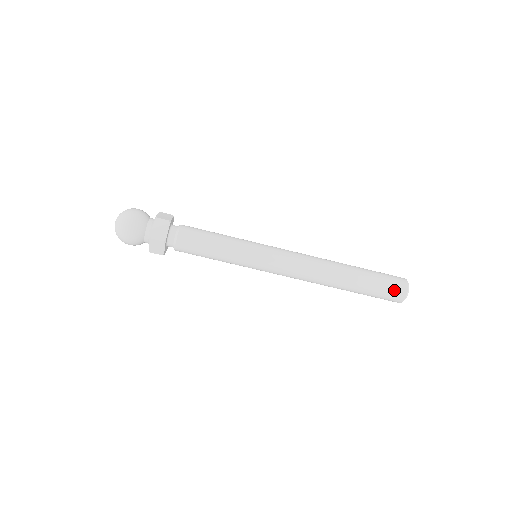
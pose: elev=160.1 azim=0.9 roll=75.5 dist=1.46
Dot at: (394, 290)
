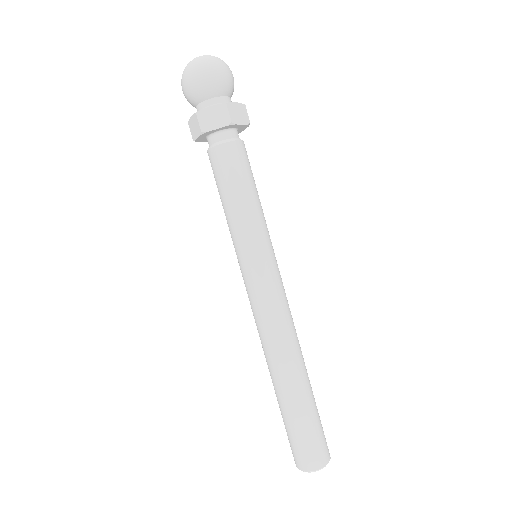
Dot at: (321, 447)
